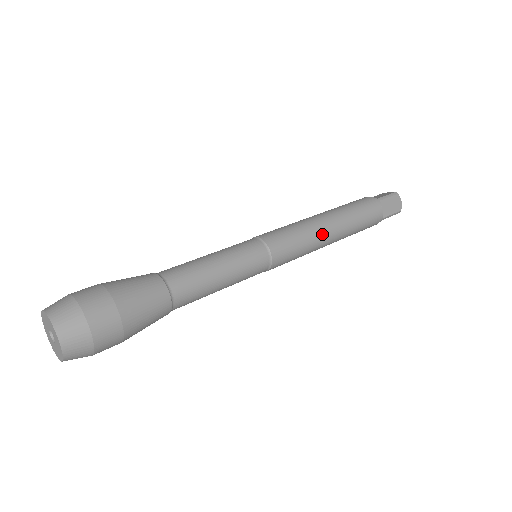
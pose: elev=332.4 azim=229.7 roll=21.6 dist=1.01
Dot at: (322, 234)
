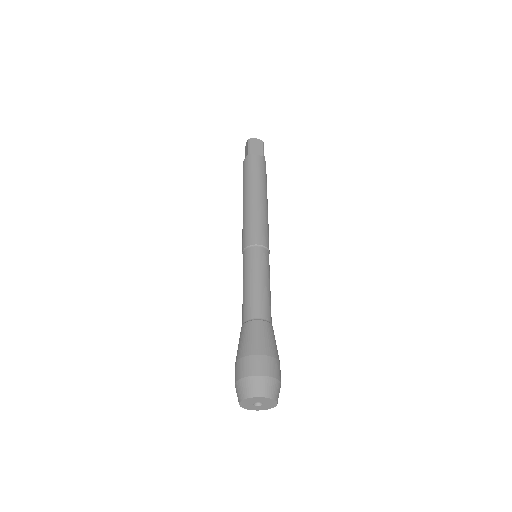
Dot at: occluded
